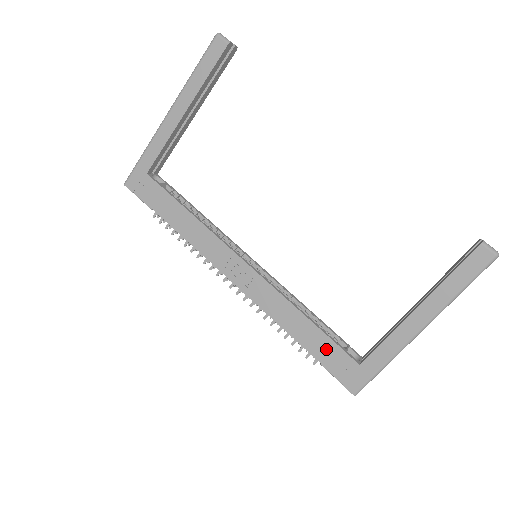
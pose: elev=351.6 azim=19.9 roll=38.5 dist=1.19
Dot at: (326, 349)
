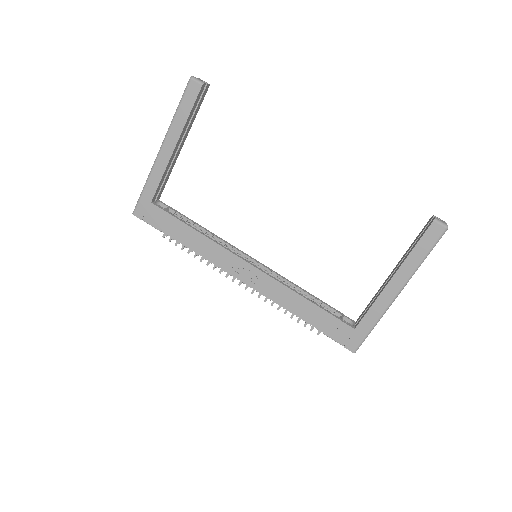
Dot at: (326, 321)
